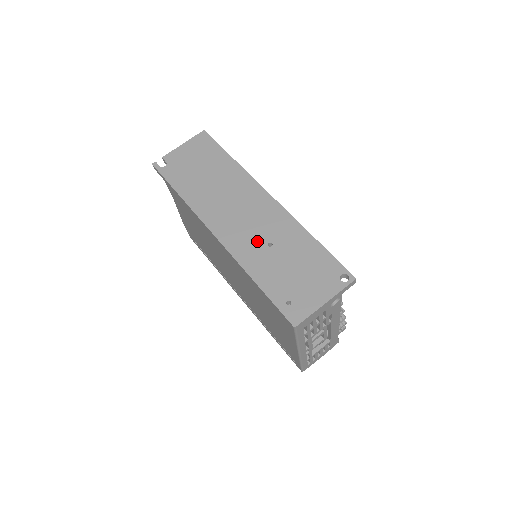
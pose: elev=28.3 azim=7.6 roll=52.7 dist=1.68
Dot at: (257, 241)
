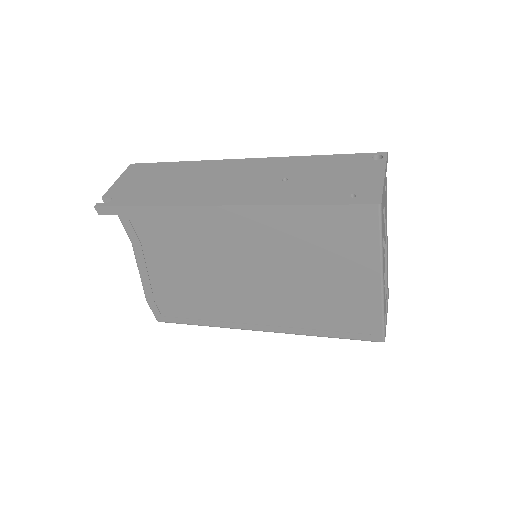
Dot at: (269, 184)
